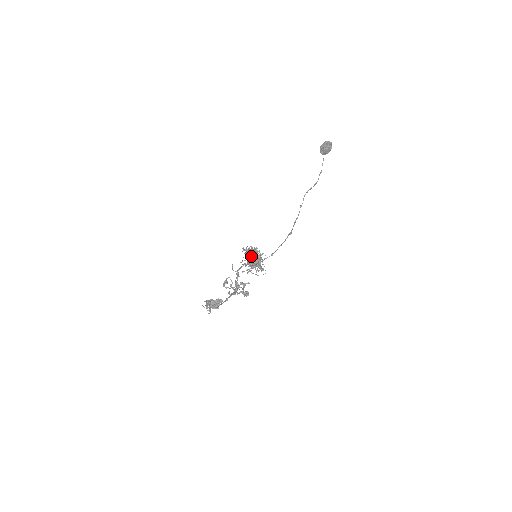
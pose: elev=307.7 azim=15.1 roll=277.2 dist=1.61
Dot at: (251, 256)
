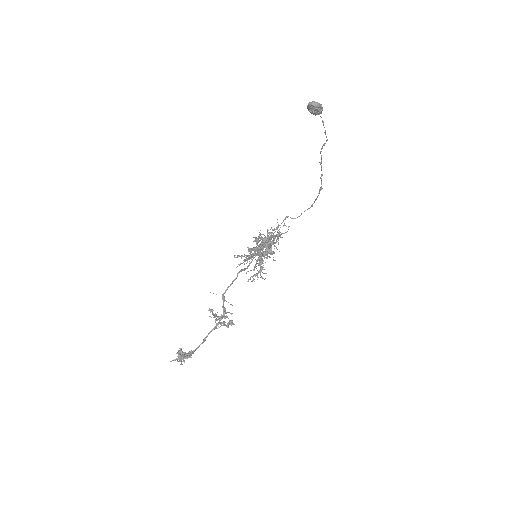
Dot at: (250, 258)
